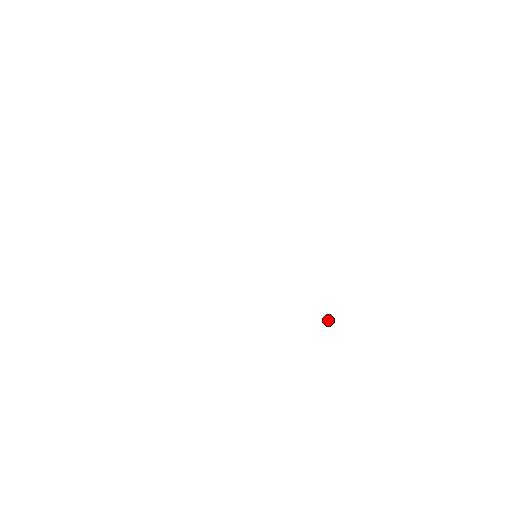
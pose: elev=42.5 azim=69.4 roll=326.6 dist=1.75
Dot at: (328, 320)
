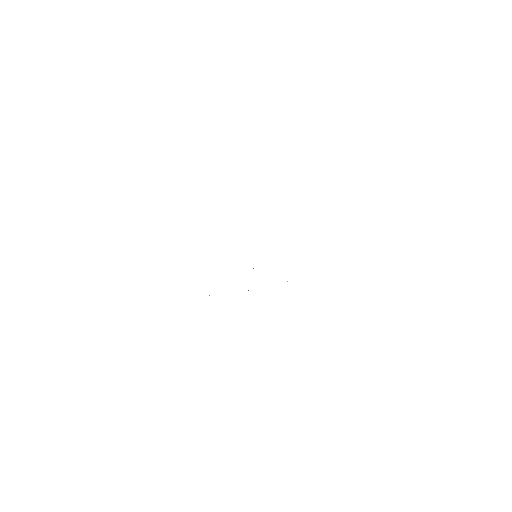
Dot at: occluded
